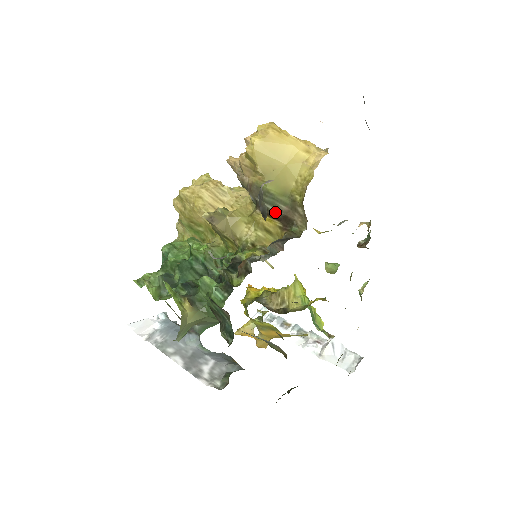
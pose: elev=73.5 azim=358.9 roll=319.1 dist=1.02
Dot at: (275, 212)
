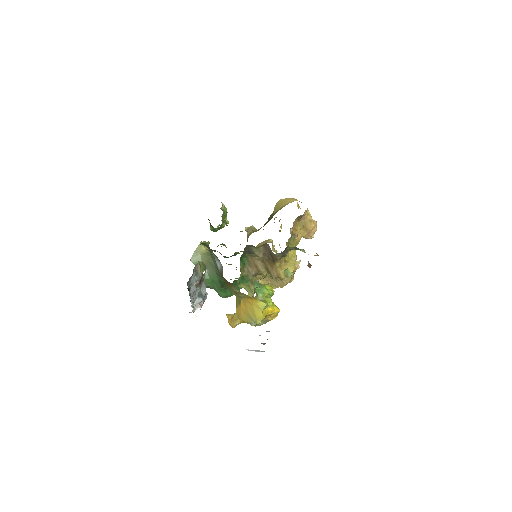
Dot at: occluded
